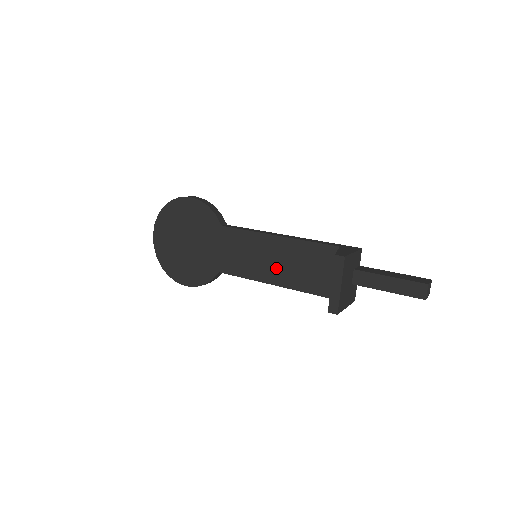
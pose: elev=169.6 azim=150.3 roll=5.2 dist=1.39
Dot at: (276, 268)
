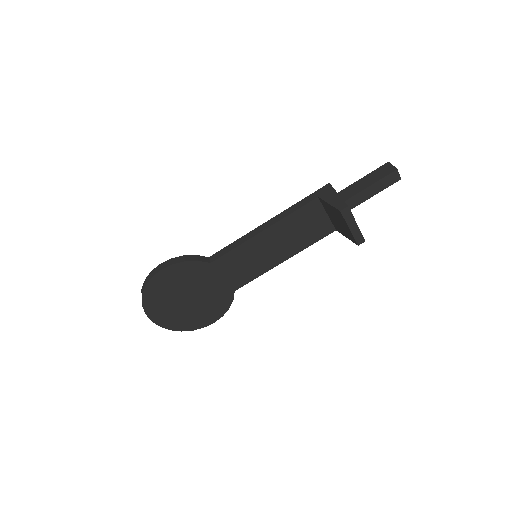
Dot at: (279, 250)
